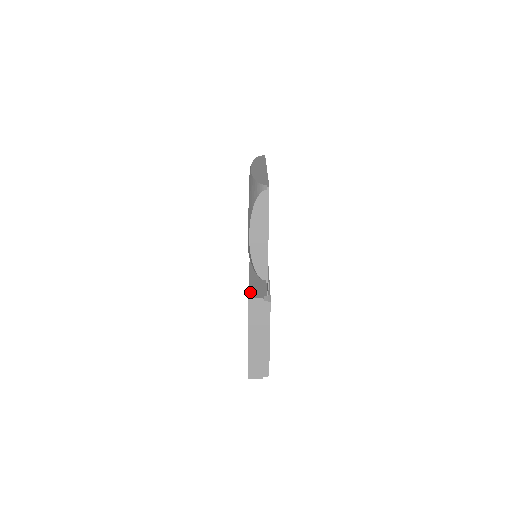
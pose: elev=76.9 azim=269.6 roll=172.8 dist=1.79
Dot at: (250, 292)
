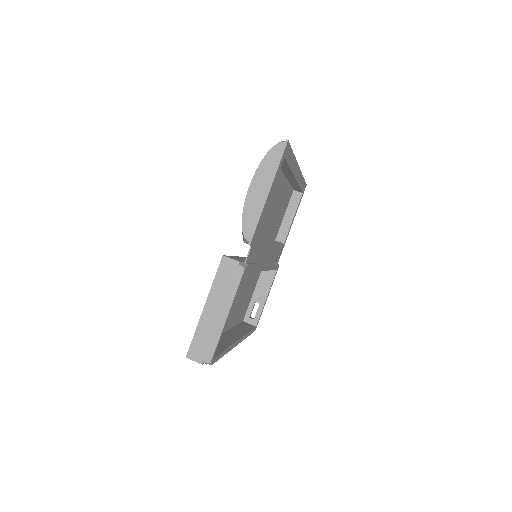
Dot at: (229, 256)
